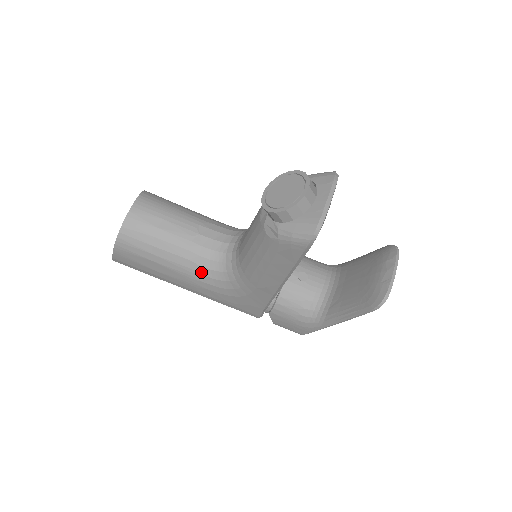
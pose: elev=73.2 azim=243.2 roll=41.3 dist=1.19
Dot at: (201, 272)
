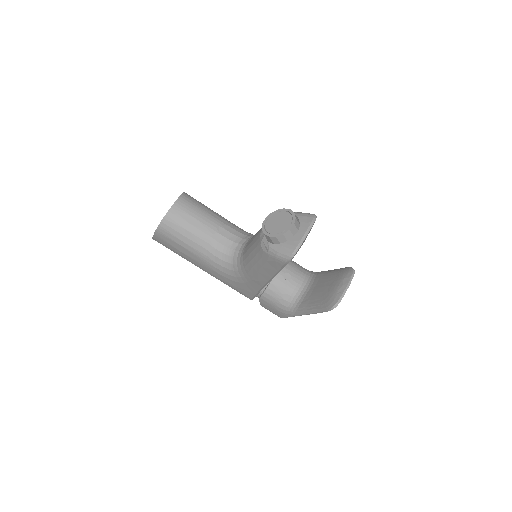
Dot at: (215, 260)
